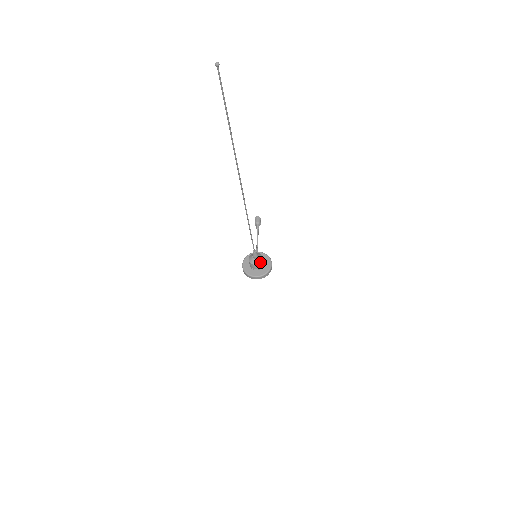
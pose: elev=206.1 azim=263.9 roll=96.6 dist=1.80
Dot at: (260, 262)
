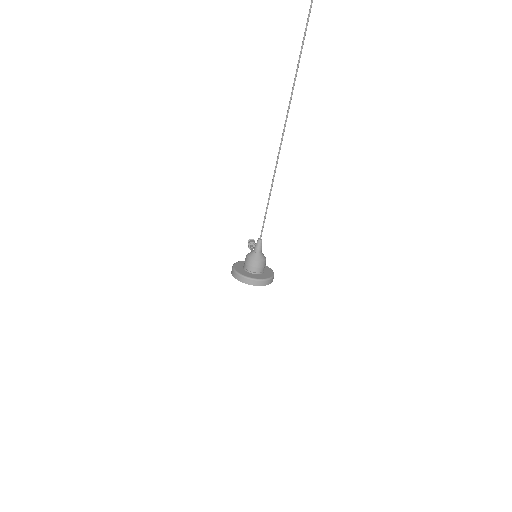
Dot at: (263, 260)
